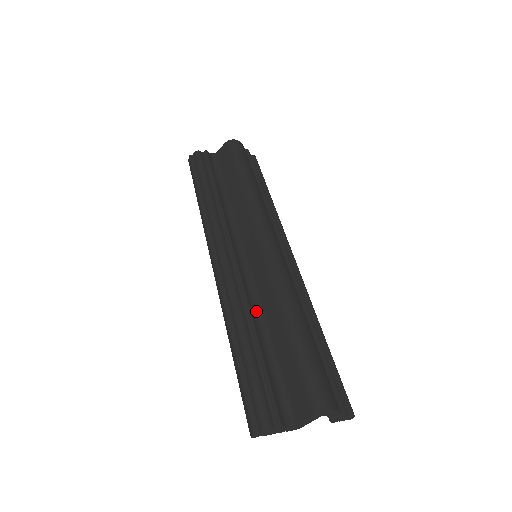
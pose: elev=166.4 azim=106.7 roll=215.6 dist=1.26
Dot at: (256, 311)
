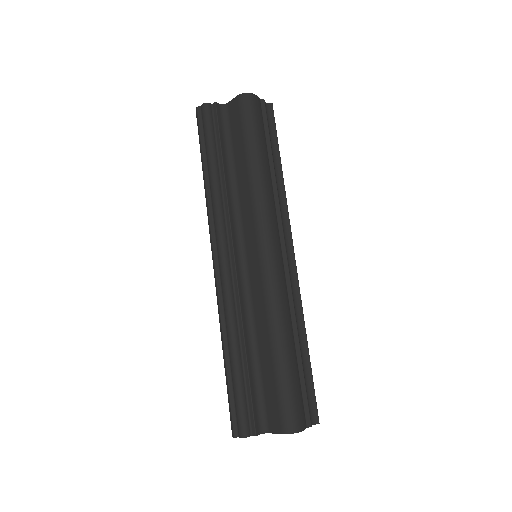
Dot at: (249, 322)
